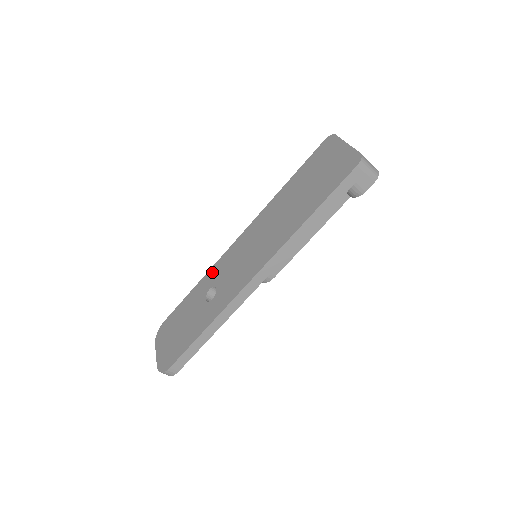
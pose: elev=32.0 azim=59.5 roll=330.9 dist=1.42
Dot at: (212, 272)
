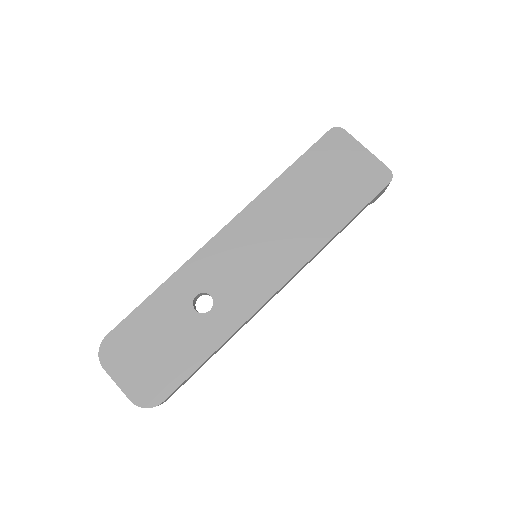
Dot at: (189, 271)
